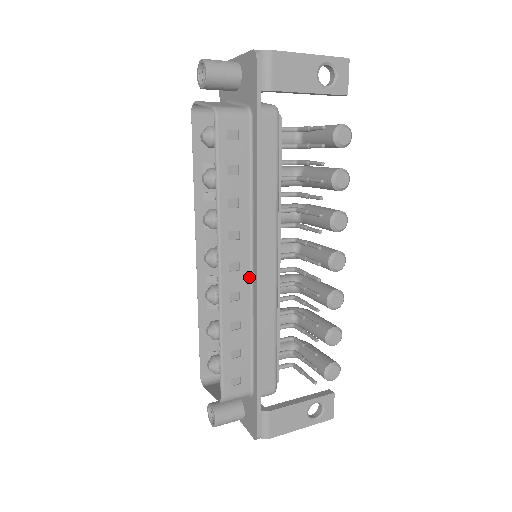
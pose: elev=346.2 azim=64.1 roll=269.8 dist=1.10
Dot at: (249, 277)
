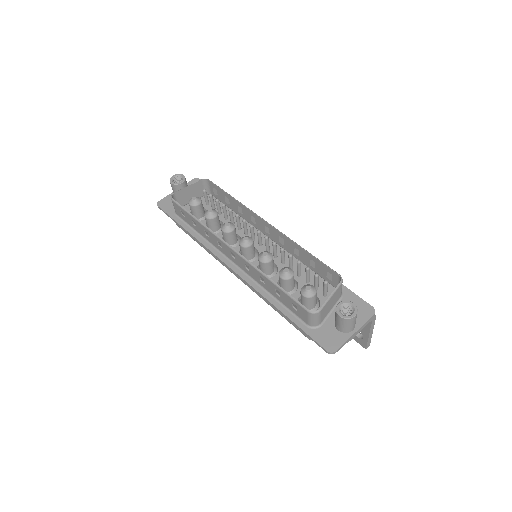
Dot at: (275, 240)
